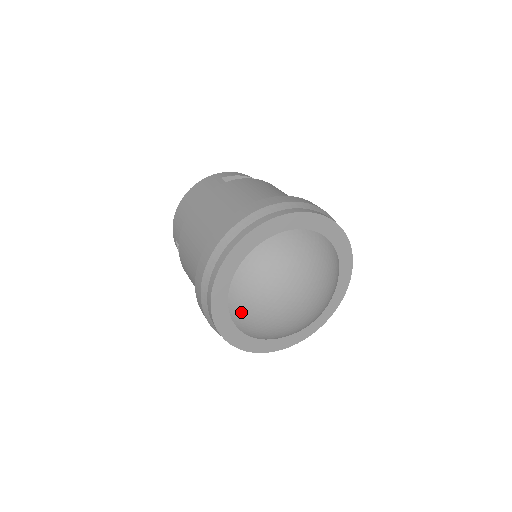
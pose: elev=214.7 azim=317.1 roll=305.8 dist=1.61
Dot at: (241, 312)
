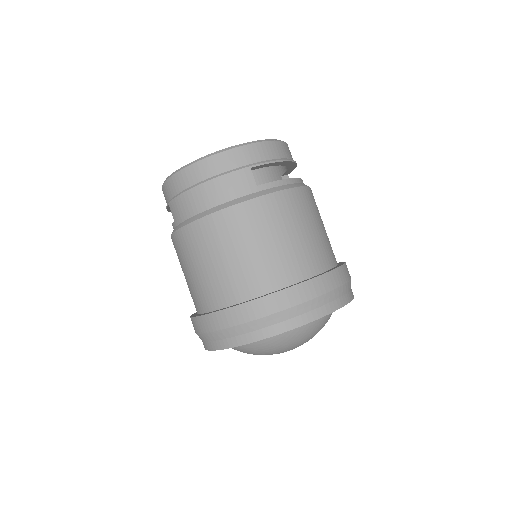
Dot at: (234, 349)
